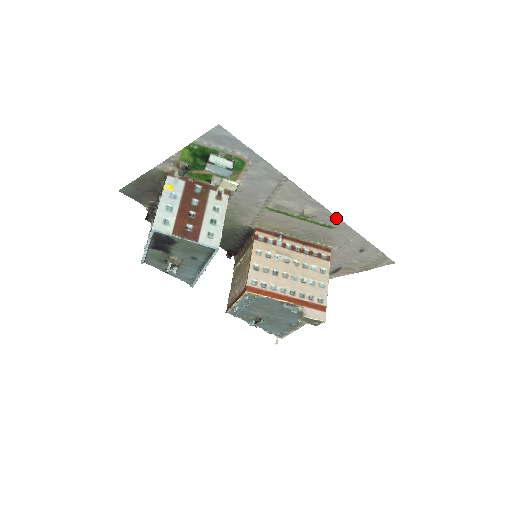
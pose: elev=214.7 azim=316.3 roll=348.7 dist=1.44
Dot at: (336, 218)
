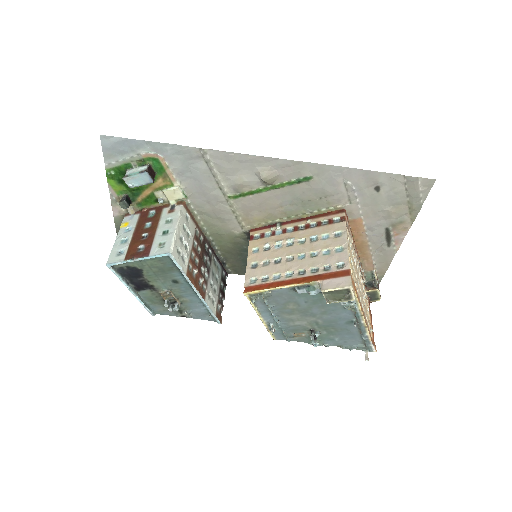
Dot at: (298, 163)
